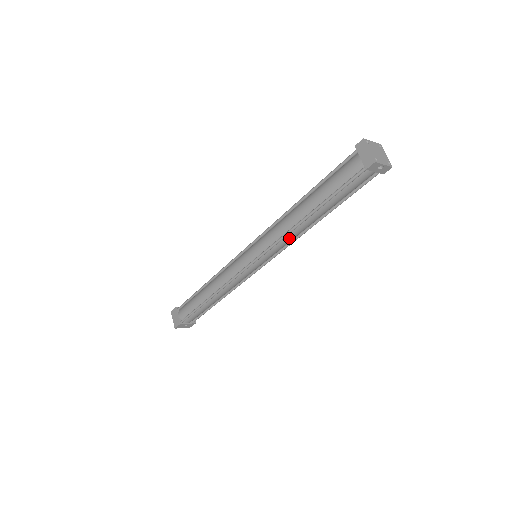
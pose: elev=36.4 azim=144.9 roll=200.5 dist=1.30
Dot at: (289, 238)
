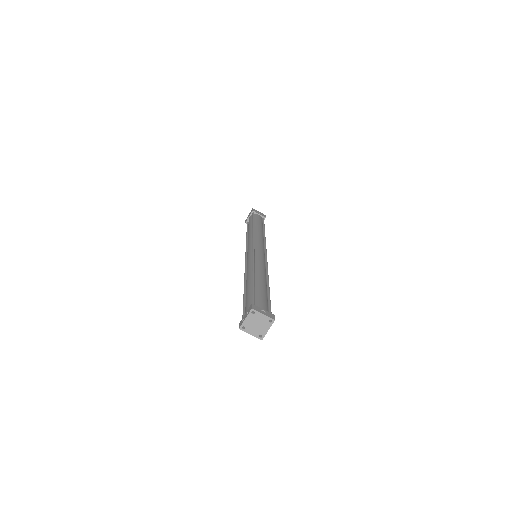
Dot at: occluded
